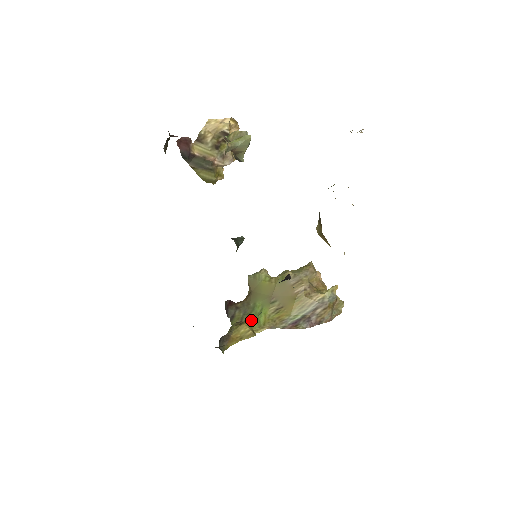
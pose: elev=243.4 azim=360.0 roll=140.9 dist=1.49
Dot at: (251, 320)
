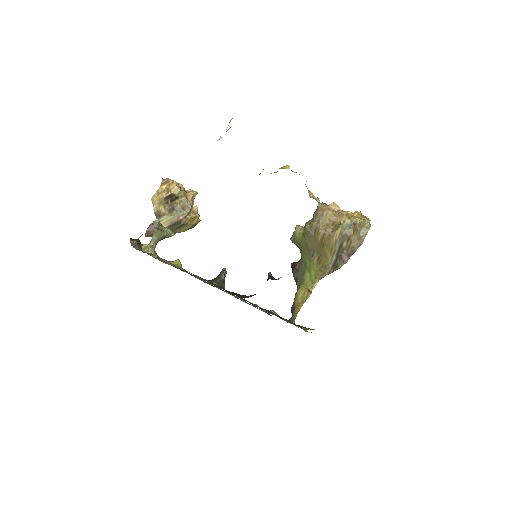
Dot at: (306, 279)
